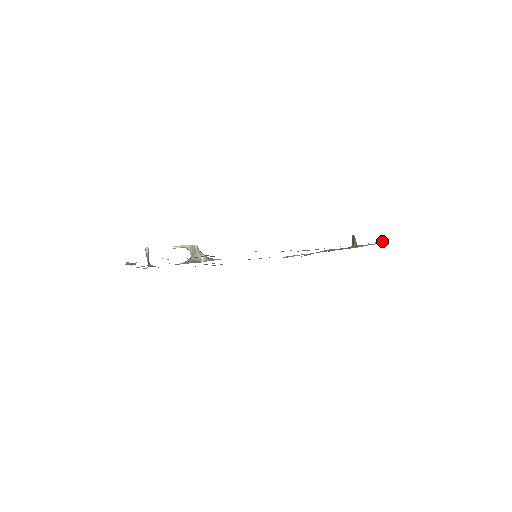
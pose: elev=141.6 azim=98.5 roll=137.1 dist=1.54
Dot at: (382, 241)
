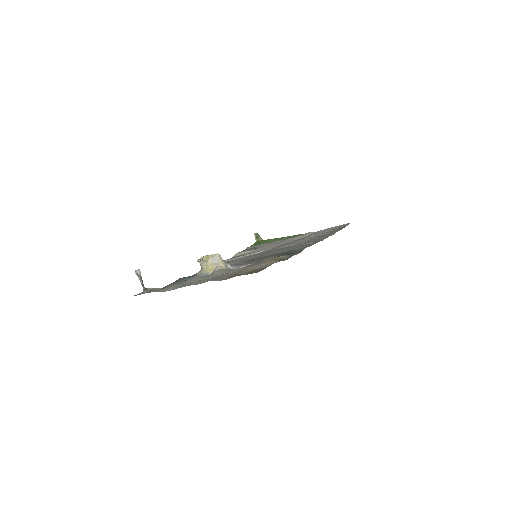
Dot at: (324, 230)
